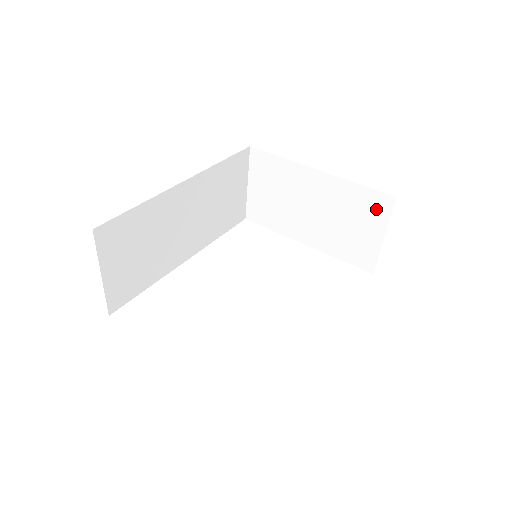
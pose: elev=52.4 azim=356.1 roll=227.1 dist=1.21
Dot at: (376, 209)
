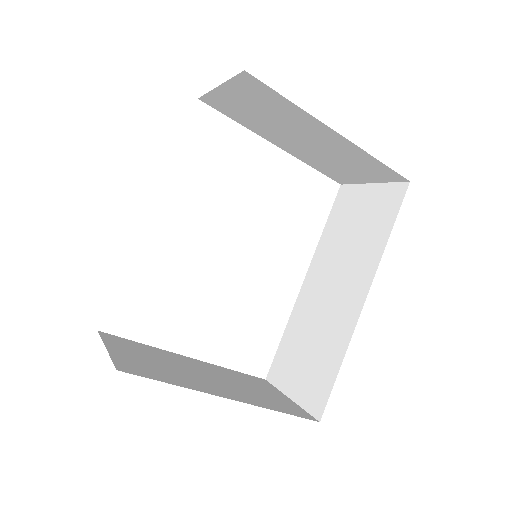
Dot at: (381, 174)
